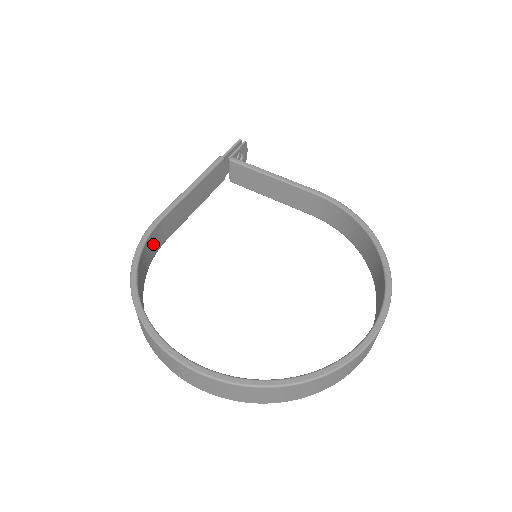
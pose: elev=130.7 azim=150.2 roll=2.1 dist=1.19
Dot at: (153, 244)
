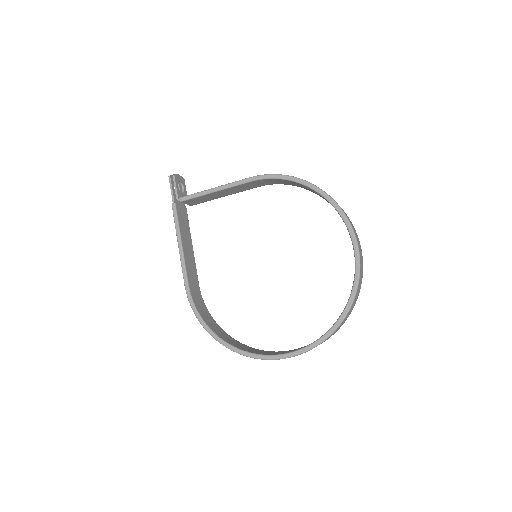
Dot at: (197, 299)
